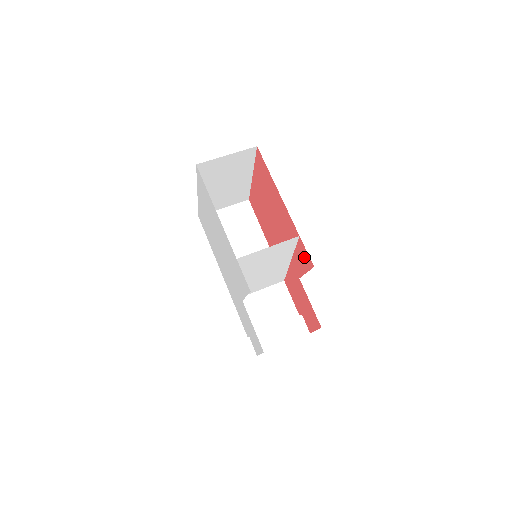
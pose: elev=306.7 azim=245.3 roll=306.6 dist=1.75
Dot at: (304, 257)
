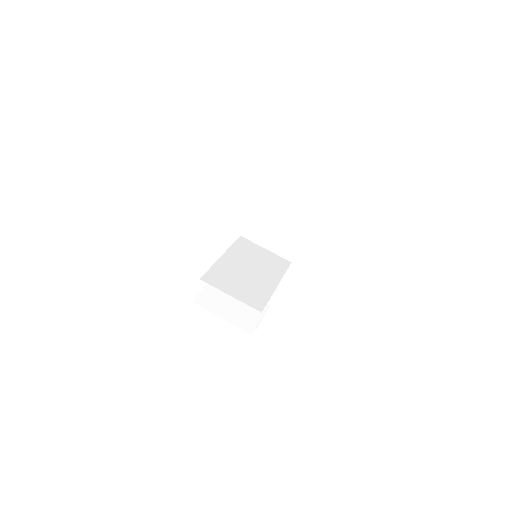
Dot at: occluded
